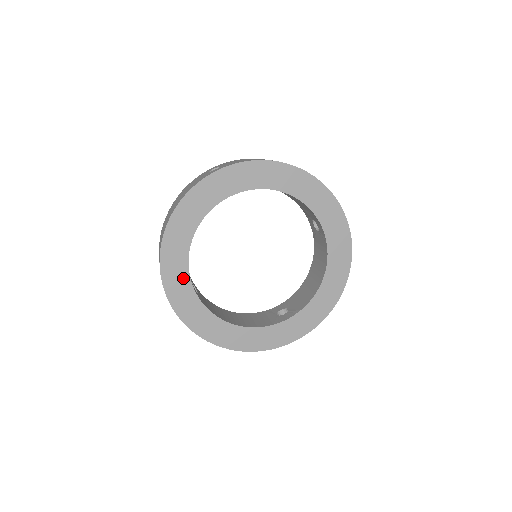
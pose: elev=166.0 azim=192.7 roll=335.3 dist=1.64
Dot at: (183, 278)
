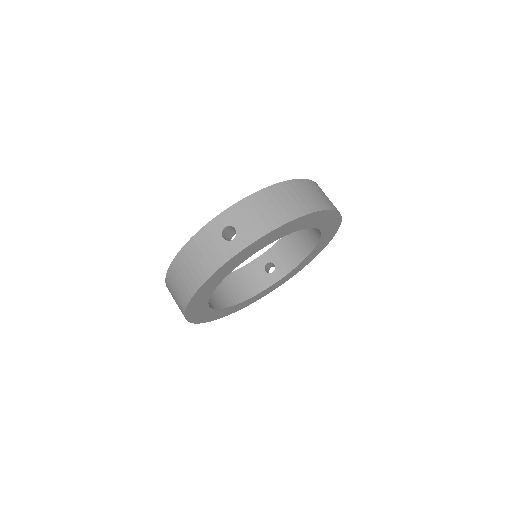
Dot at: (203, 309)
